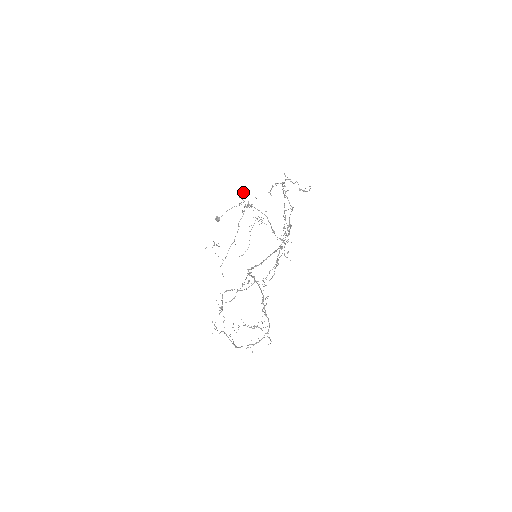
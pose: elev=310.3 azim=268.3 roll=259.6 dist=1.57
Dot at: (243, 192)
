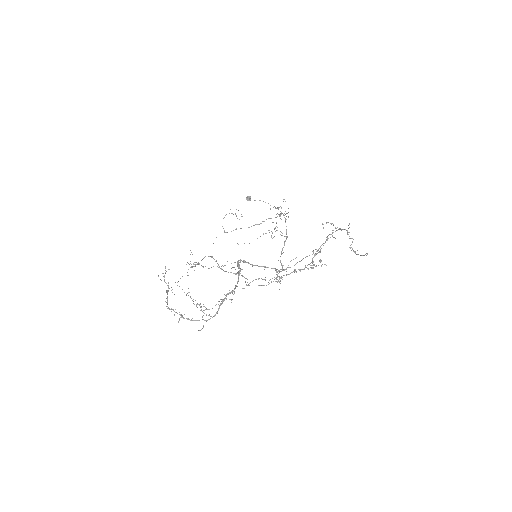
Dot at: (285, 201)
